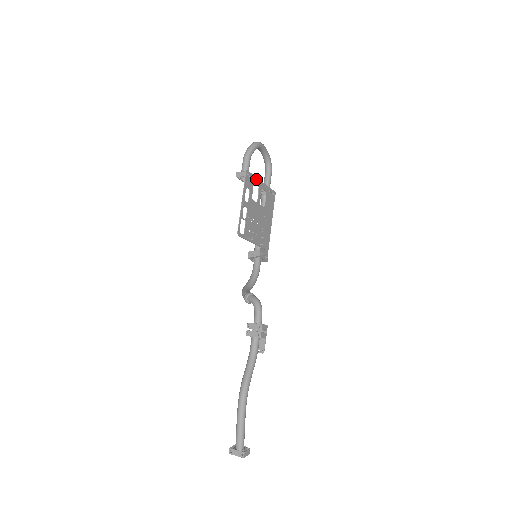
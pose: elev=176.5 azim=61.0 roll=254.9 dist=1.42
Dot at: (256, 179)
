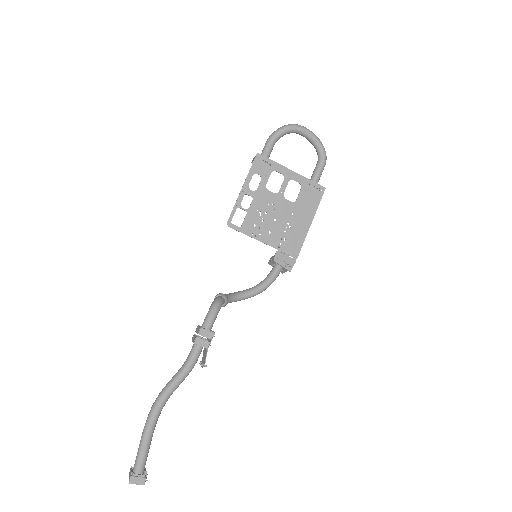
Dot at: (279, 166)
